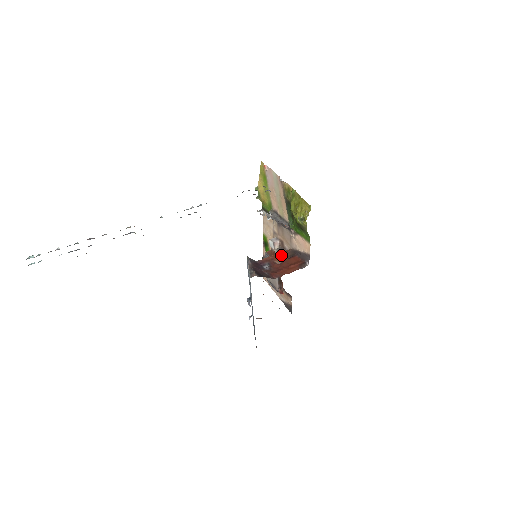
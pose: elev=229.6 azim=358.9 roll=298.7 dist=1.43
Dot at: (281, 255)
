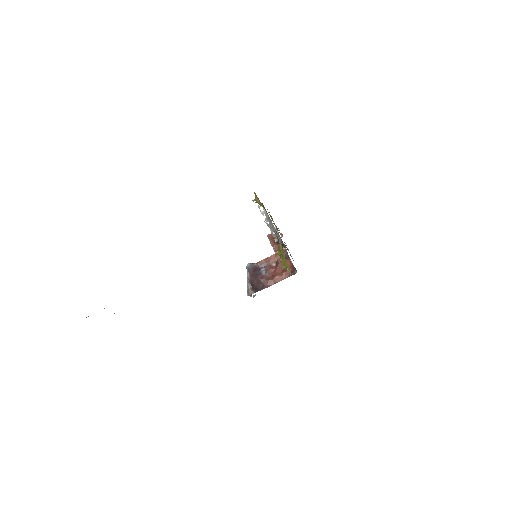
Dot at: (277, 257)
